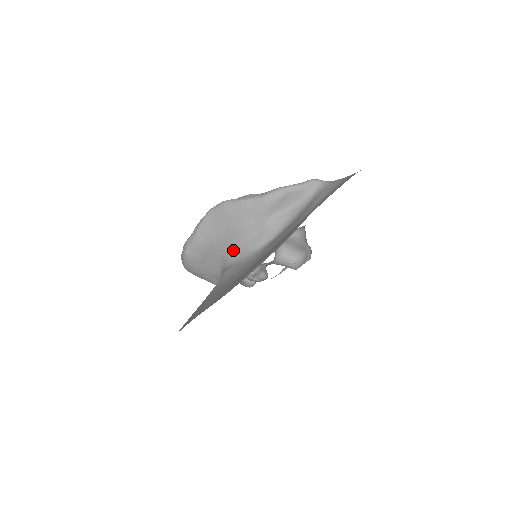
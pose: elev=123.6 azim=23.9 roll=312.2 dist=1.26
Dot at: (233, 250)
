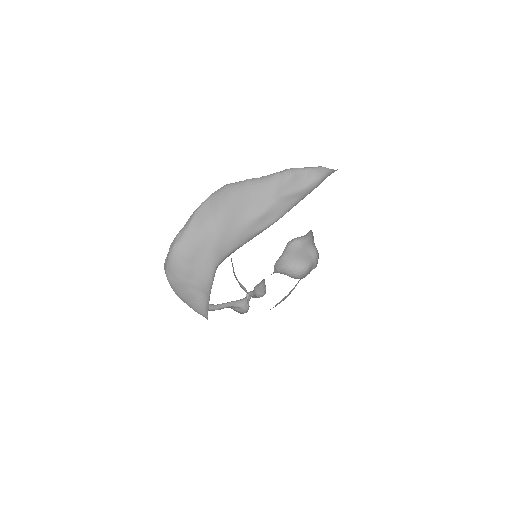
Dot at: (233, 238)
